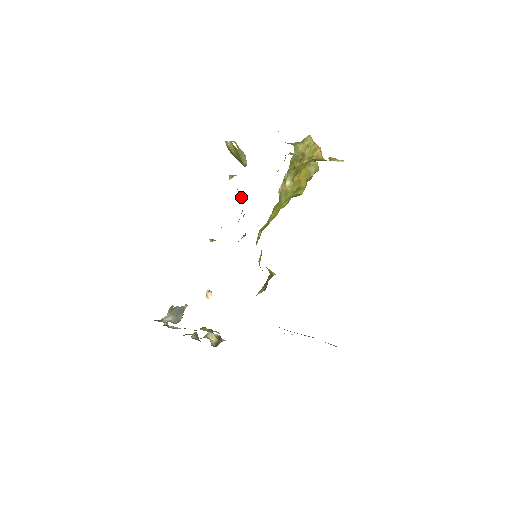
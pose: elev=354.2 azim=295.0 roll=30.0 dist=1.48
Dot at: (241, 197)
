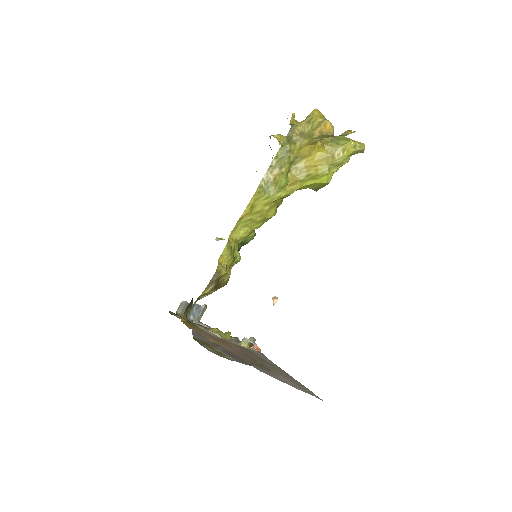
Dot at: occluded
